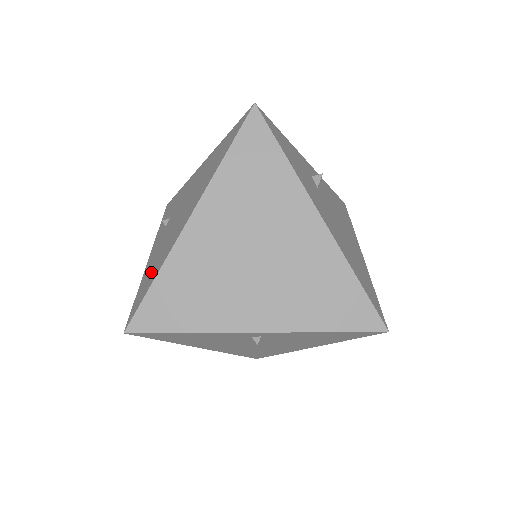
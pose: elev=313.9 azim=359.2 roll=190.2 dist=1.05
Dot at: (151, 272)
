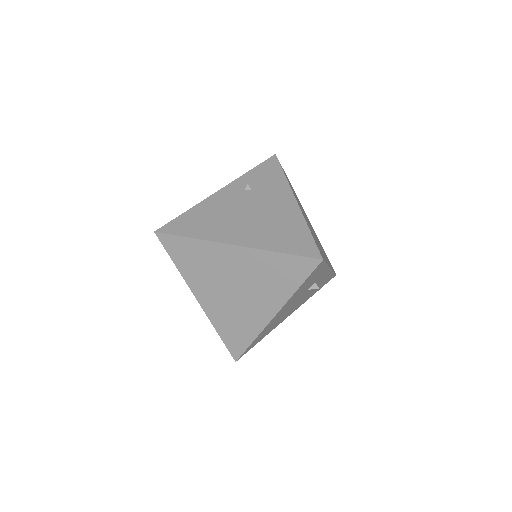
Dot at: (199, 221)
